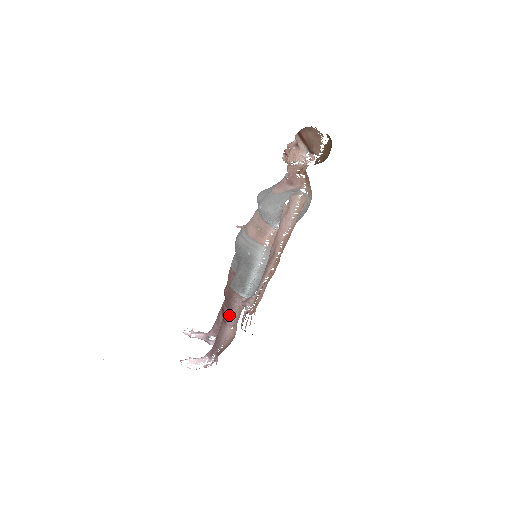
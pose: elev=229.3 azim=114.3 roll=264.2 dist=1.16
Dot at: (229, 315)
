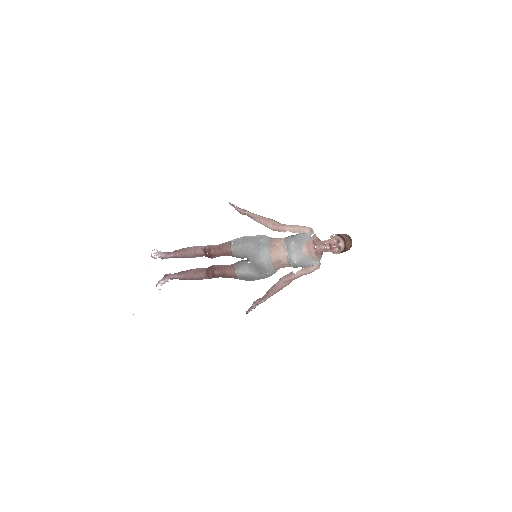
Dot at: (216, 277)
